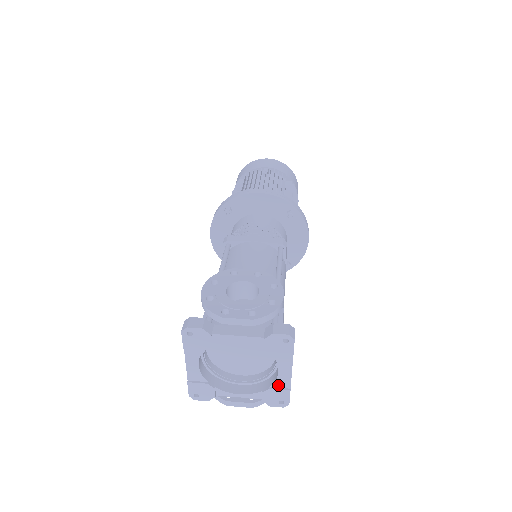
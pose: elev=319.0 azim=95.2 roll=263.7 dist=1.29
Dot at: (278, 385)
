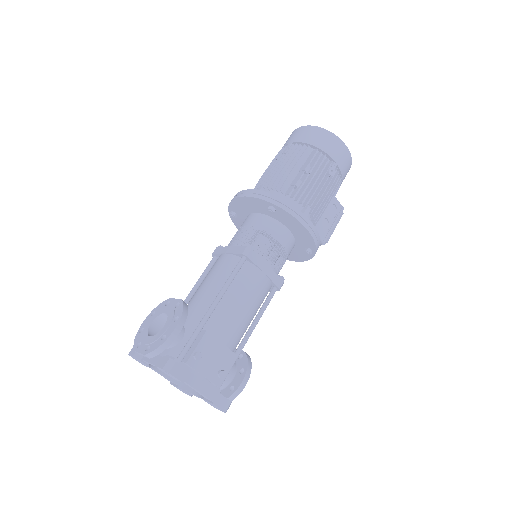
Dot at: (206, 398)
